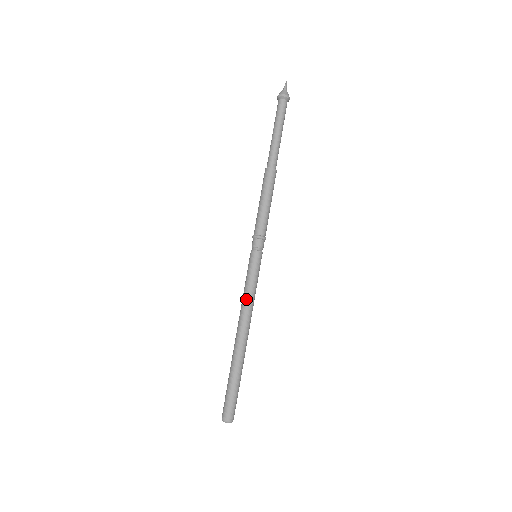
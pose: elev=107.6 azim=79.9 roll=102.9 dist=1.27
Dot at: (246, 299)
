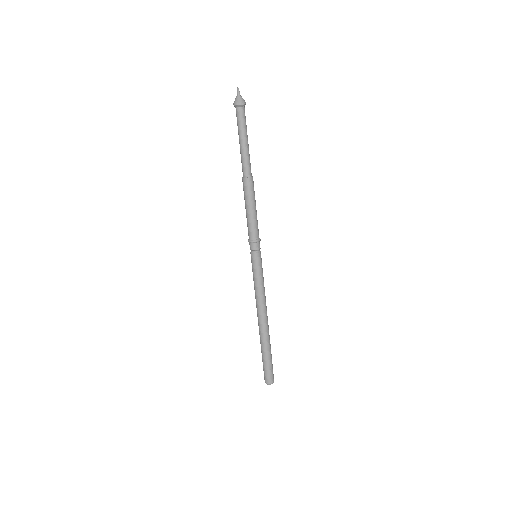
Dot at: (259, 294)
